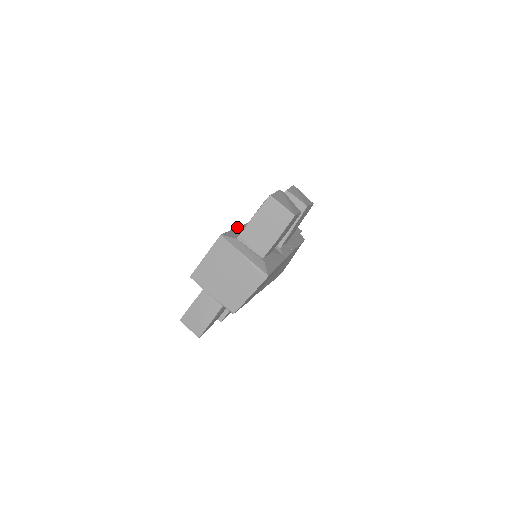
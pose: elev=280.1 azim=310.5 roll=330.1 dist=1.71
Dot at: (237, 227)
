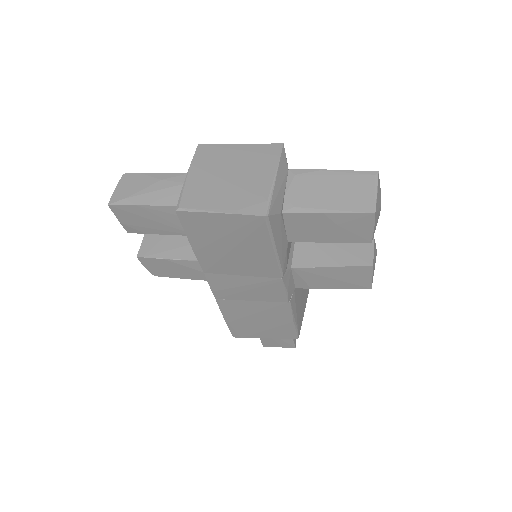
Dot at: occluded
